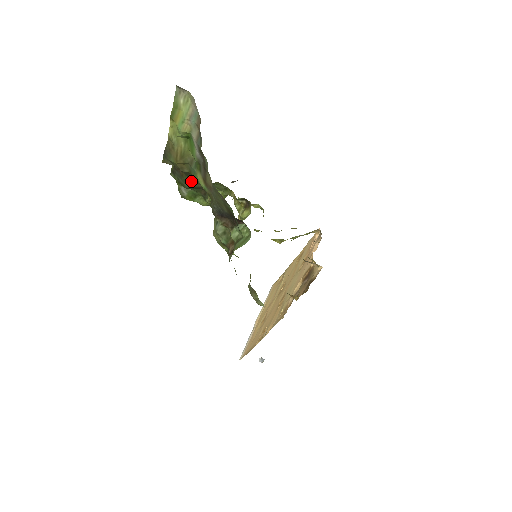
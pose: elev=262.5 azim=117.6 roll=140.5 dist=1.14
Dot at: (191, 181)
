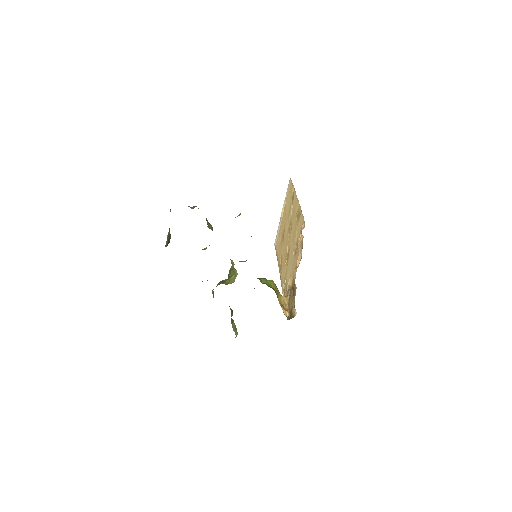
Dot at: occluded
